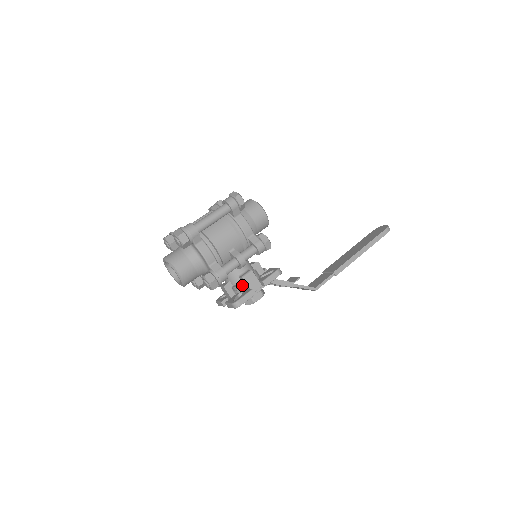
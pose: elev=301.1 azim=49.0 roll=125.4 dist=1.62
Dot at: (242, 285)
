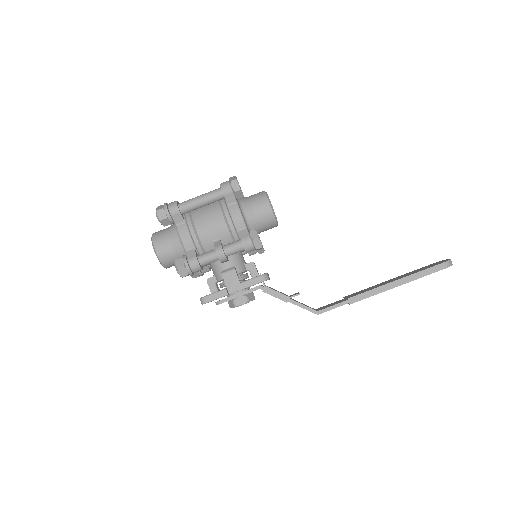
Dot at: occluded
